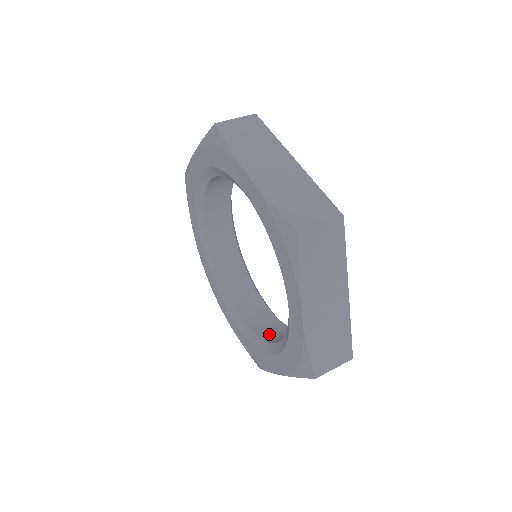
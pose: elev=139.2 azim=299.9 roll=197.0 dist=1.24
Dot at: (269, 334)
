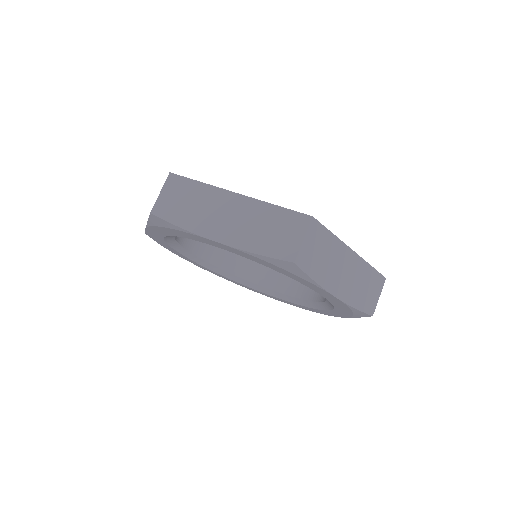
Dot at: (247, 272)
